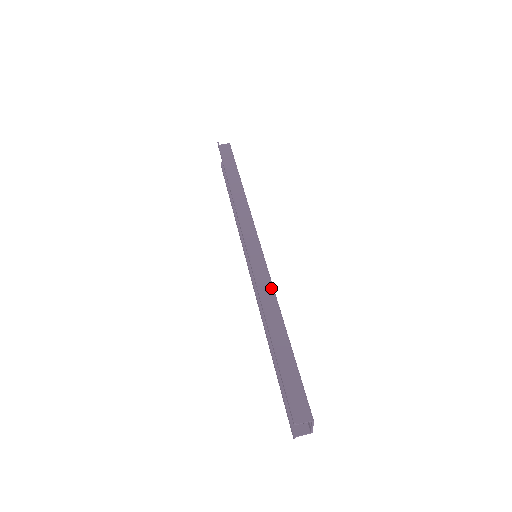
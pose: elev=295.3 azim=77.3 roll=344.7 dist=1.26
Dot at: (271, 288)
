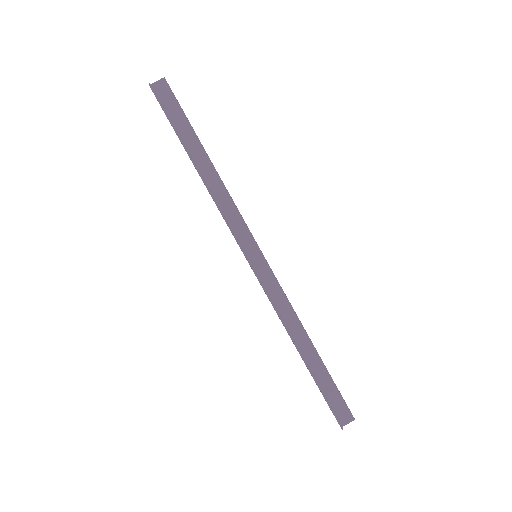
Dot at: (288, 306)
